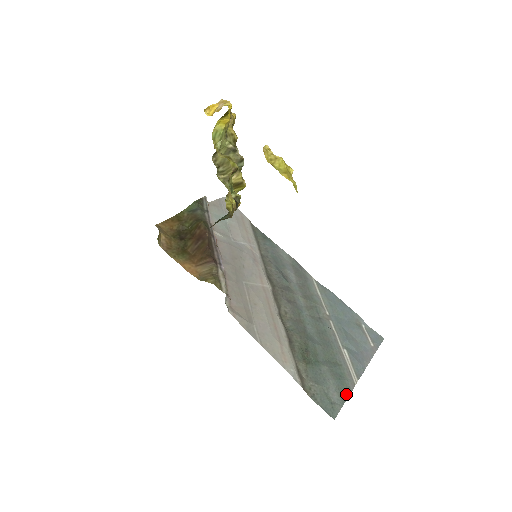
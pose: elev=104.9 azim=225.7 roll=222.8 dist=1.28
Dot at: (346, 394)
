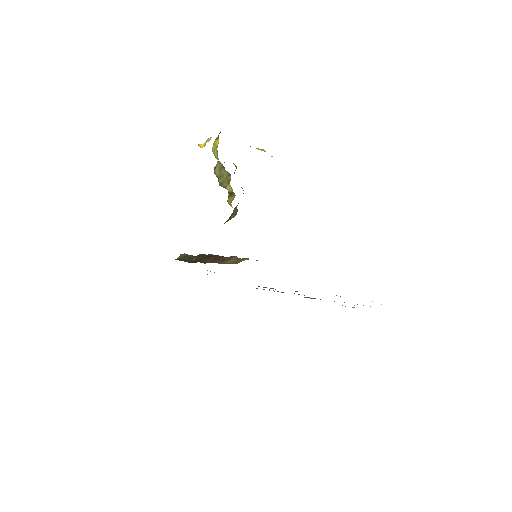
Dot at: occluded
